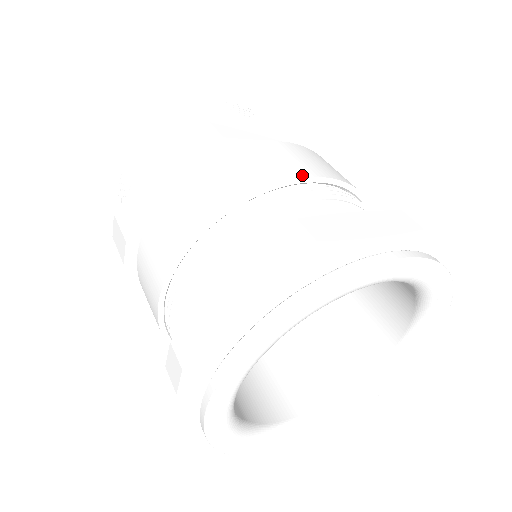
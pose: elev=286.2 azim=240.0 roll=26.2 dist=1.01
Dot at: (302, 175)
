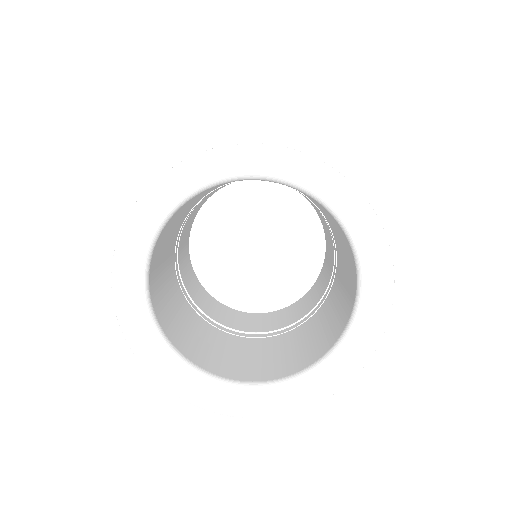
Dot at: occluded
